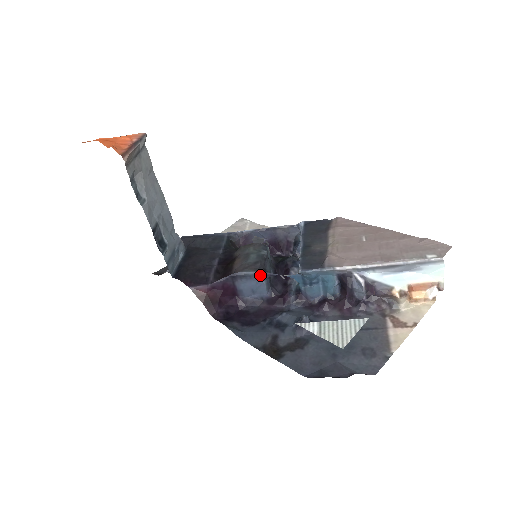
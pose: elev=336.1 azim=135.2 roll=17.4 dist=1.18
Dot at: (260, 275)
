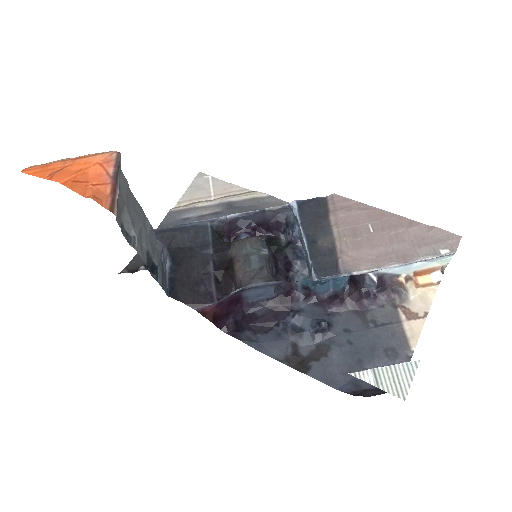
Dot at: (270, 285)
